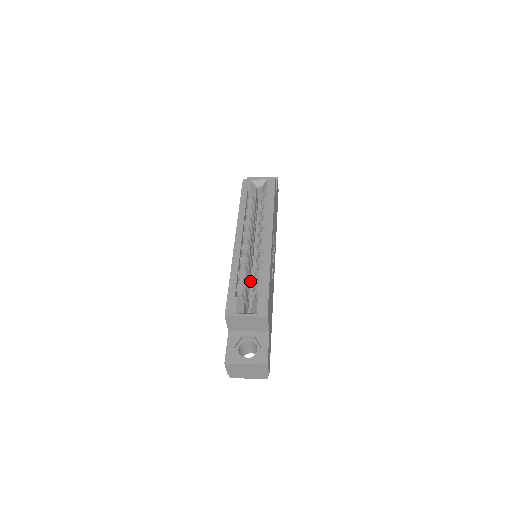
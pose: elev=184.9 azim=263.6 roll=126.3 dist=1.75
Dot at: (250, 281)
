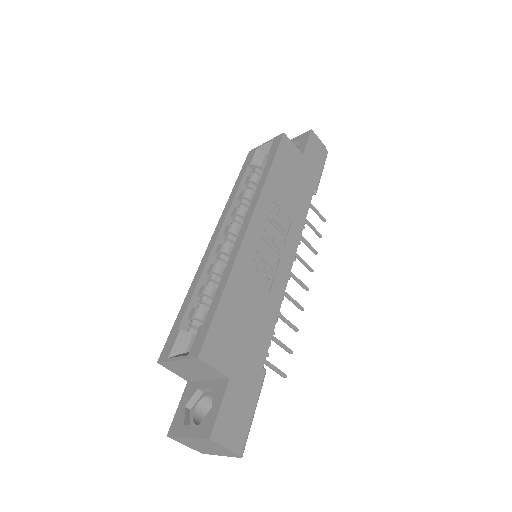
Dot at: occluded
